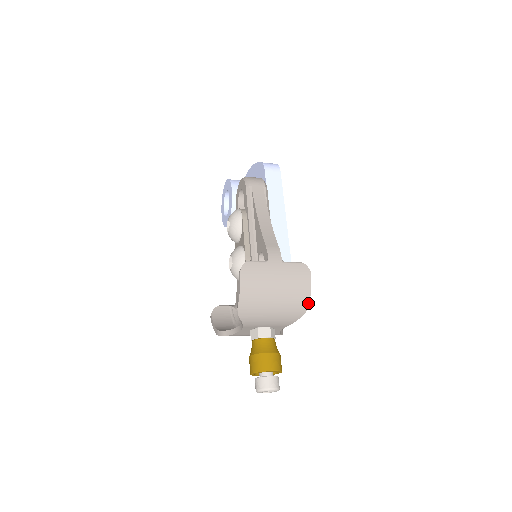
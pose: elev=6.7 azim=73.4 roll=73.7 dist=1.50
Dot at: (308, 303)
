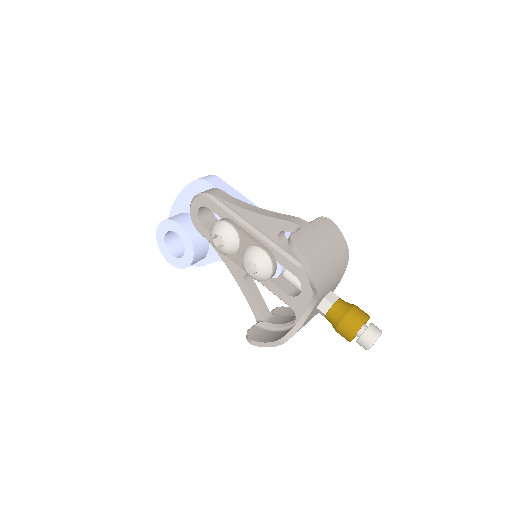
Dot at: (347, 246)
